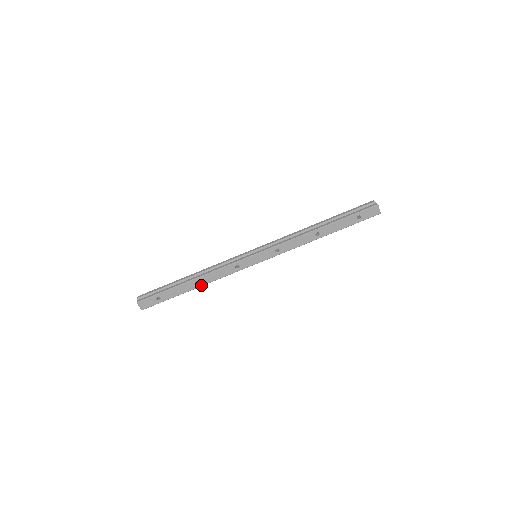
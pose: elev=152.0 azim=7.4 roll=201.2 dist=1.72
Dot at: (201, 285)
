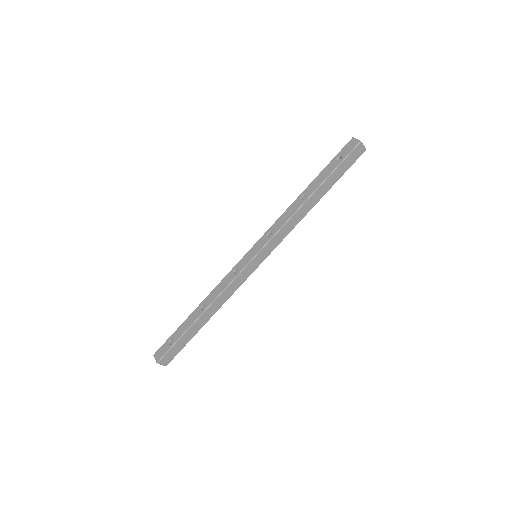
Dot at: (206, 308)
